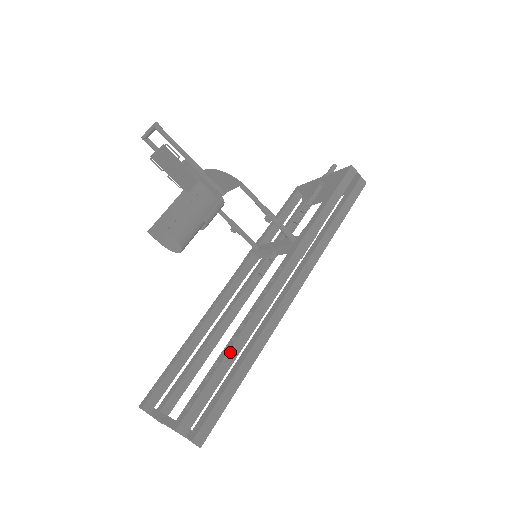
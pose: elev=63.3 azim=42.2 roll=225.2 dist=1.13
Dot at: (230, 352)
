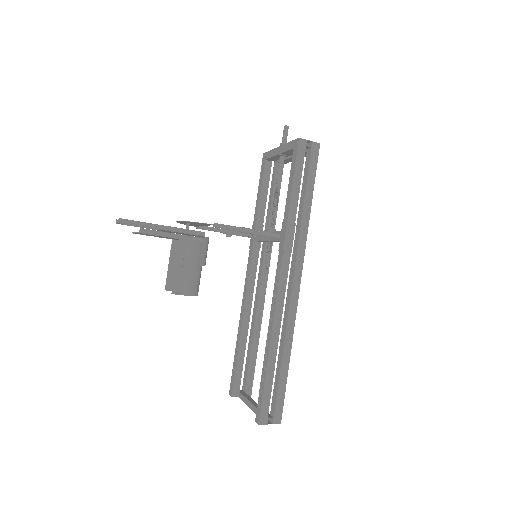
Dot at: (270, 356)
